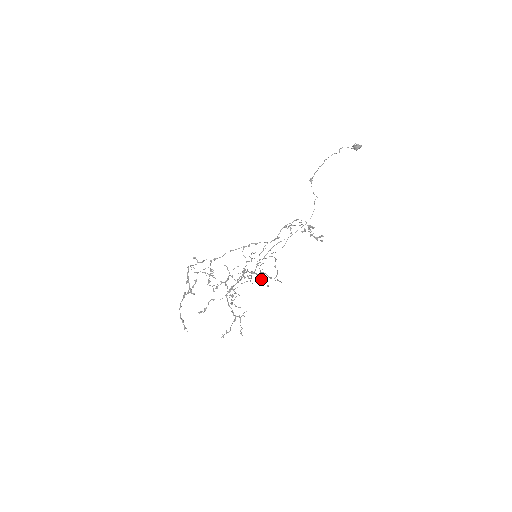
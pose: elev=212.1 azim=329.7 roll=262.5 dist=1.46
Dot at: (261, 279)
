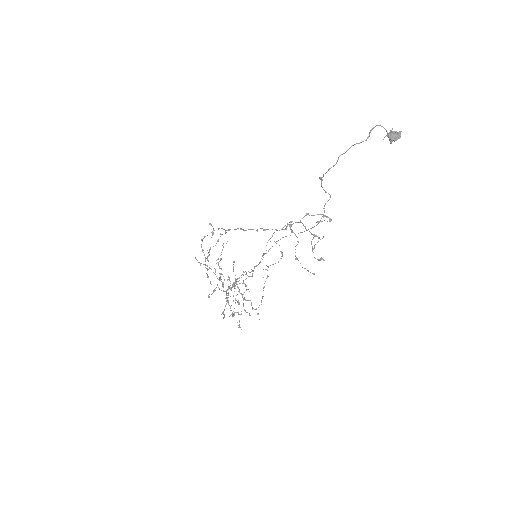
Dot at: occluded
